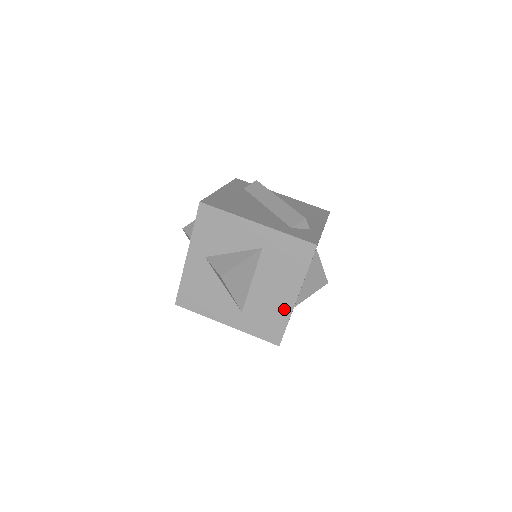
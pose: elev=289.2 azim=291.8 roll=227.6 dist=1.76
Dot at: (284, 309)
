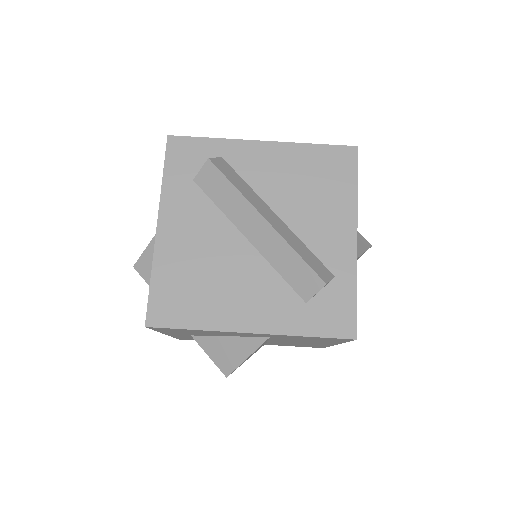
Dot at: (321, 345)
